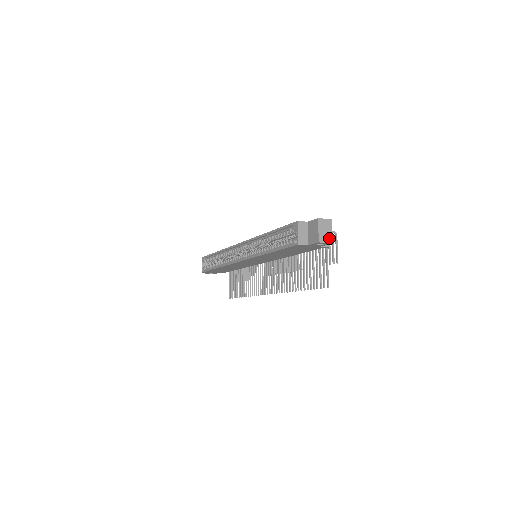
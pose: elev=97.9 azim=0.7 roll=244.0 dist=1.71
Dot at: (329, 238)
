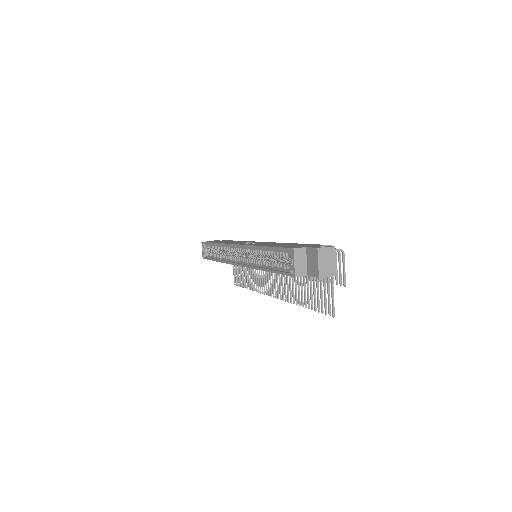
Dot at: (332, 270)
